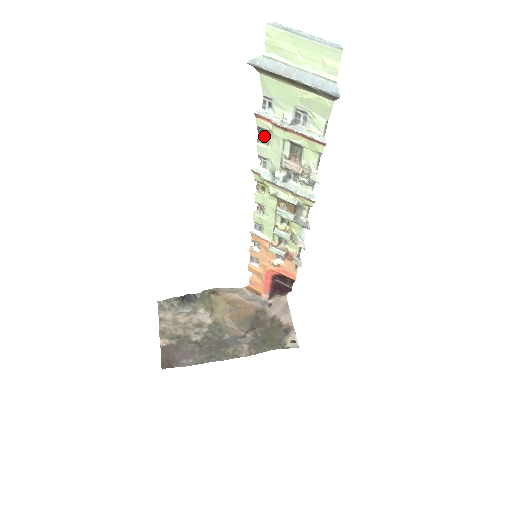
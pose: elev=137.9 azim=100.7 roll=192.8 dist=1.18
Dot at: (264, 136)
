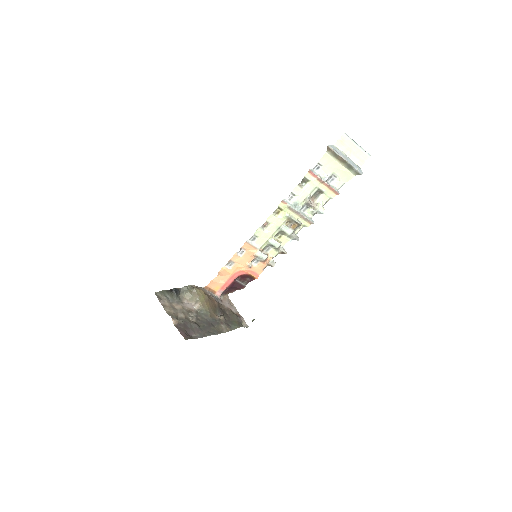
Dot at: (302, 183)
